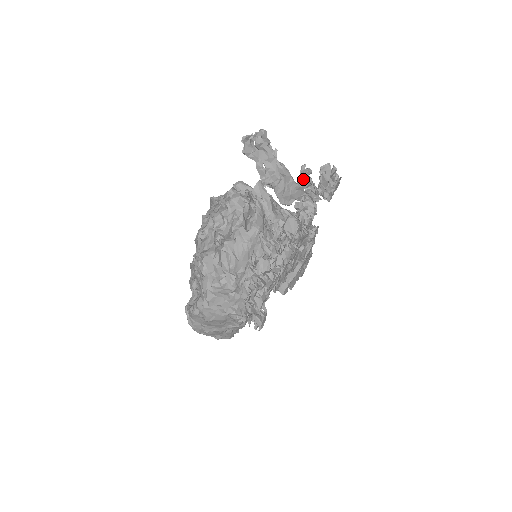
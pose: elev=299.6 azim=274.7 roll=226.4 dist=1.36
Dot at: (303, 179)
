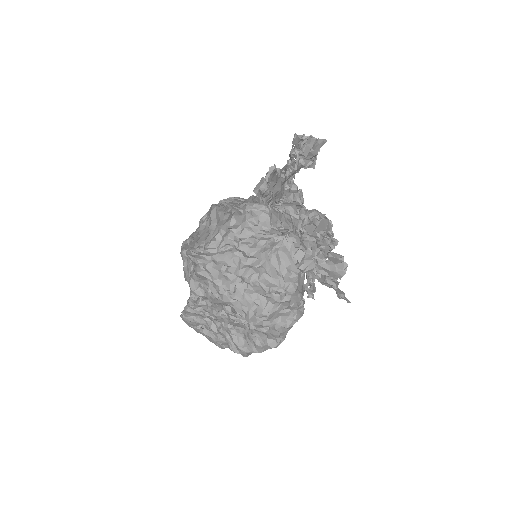
Dot at: (295, 170)
